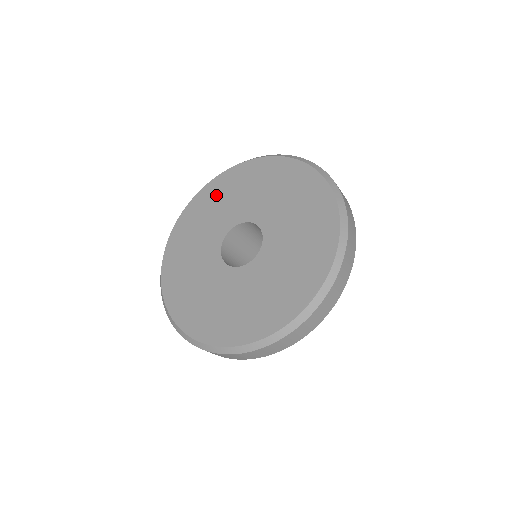
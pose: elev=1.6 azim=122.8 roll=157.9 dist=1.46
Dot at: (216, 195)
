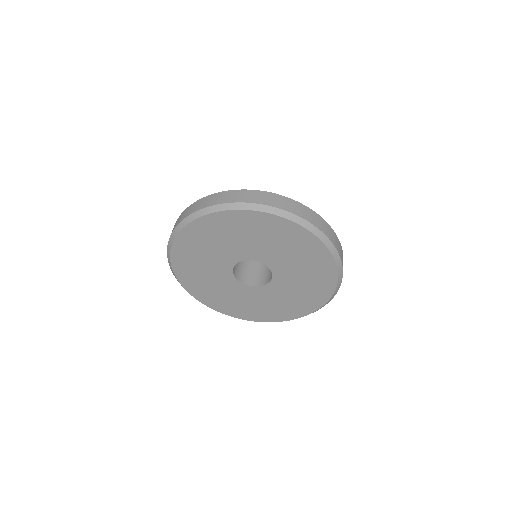
Dot at: (207, 235)
